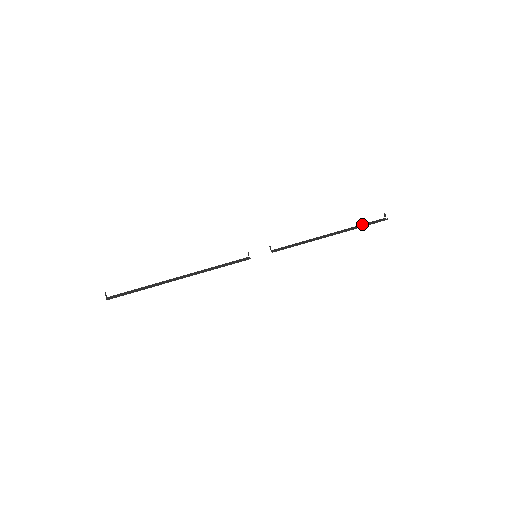
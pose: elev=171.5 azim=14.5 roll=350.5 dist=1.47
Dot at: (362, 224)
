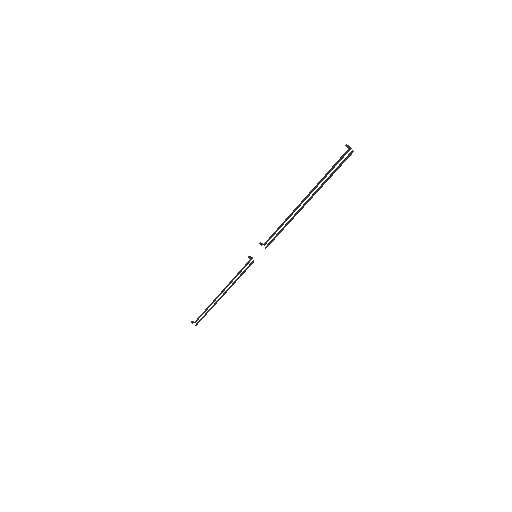
Dot at: (328, 172)
